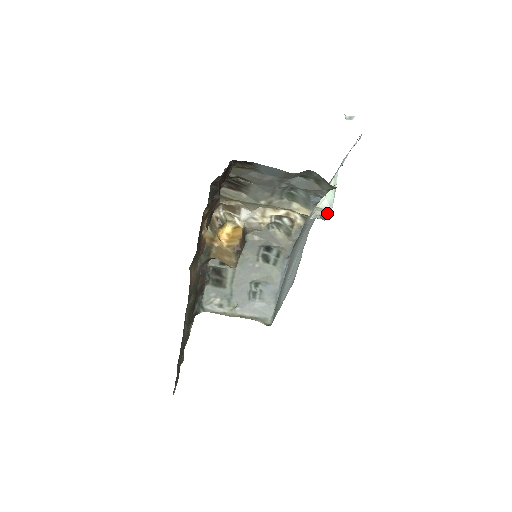
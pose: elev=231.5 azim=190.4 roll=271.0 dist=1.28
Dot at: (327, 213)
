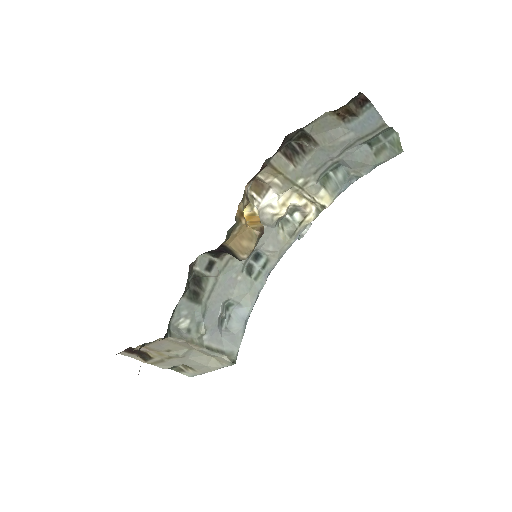
Dot at: (307, 229)
